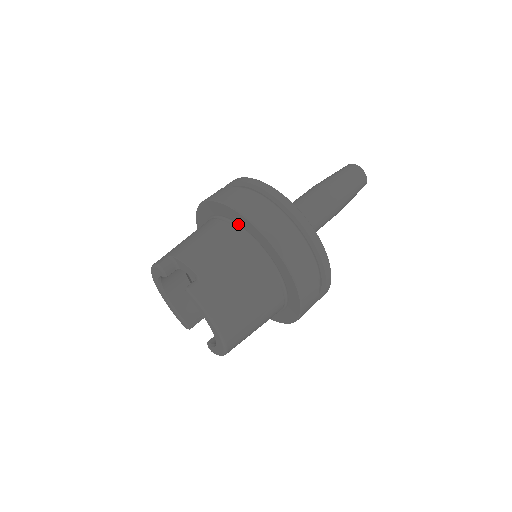
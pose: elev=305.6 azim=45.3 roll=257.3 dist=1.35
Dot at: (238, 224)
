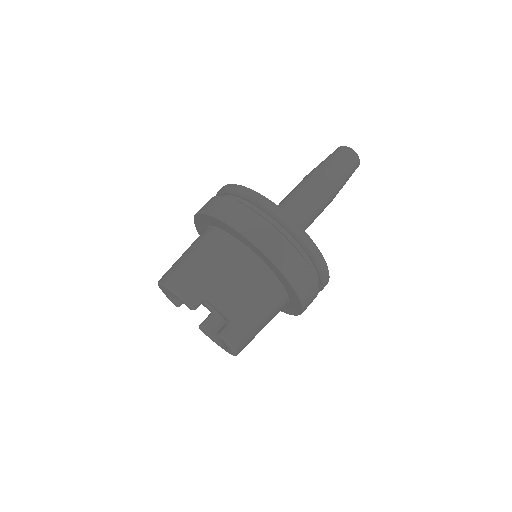
Dot at: (270, 268)
